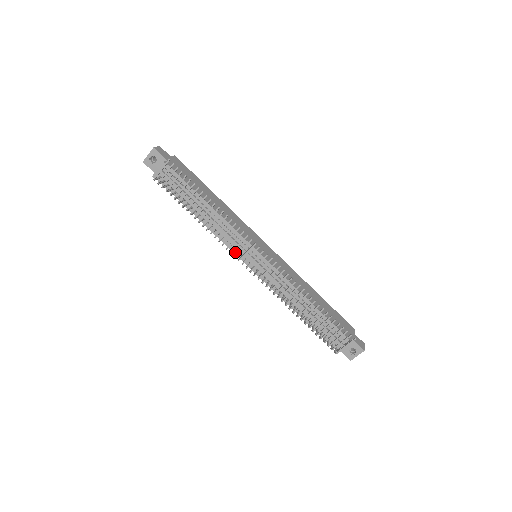
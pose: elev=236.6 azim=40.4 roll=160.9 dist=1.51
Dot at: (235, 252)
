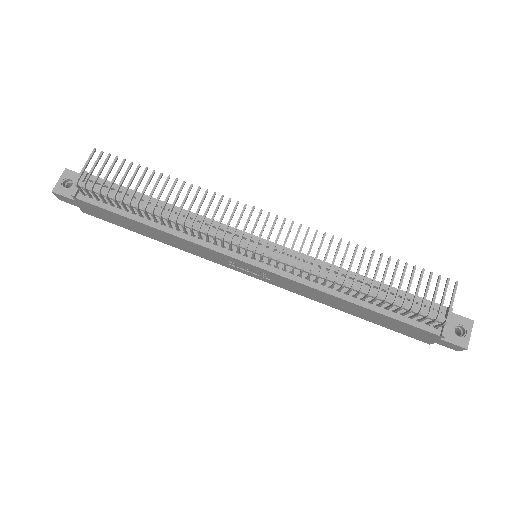
Dot at: (226, 252)
